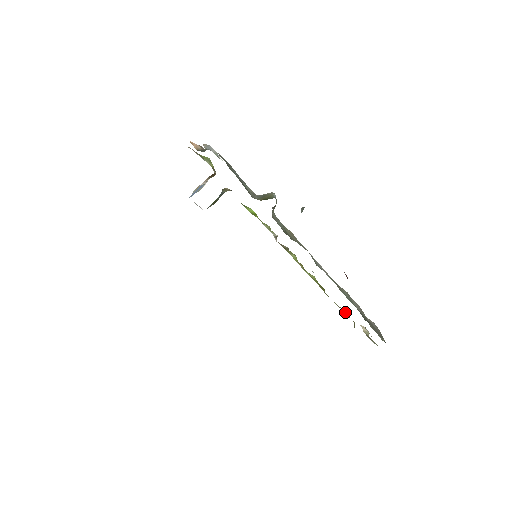
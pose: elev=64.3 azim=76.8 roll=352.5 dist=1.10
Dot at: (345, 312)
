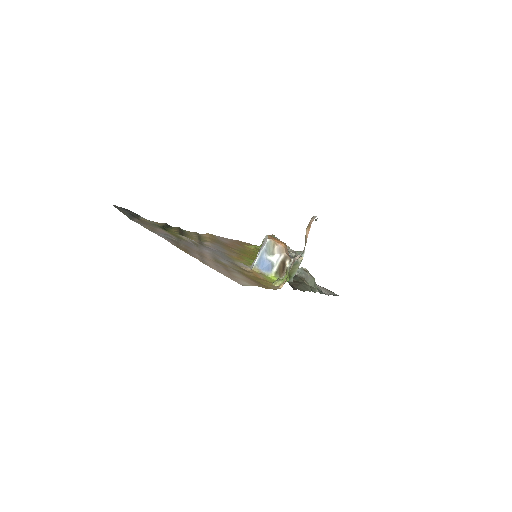
Dot at: occluded
